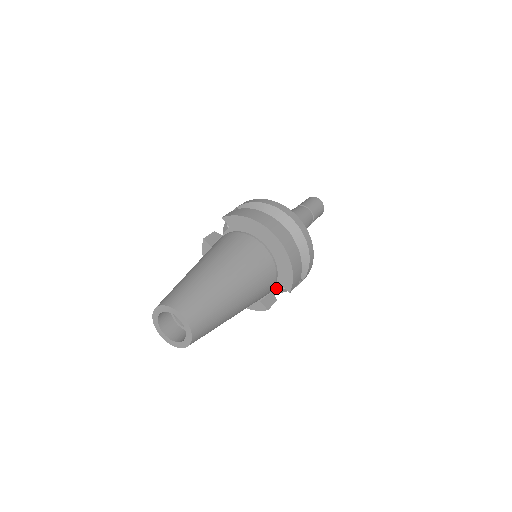
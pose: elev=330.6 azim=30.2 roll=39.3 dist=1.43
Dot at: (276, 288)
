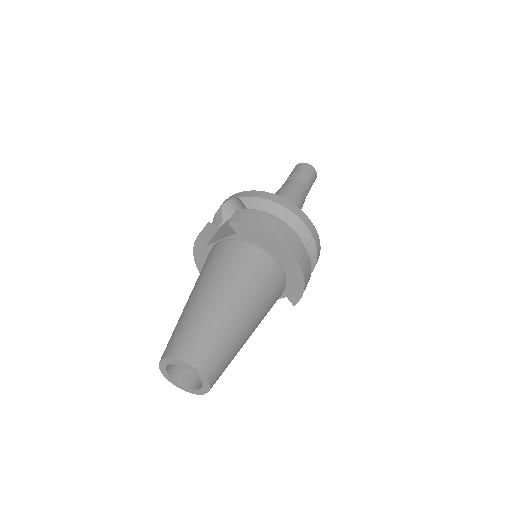
Dot at: occluded
